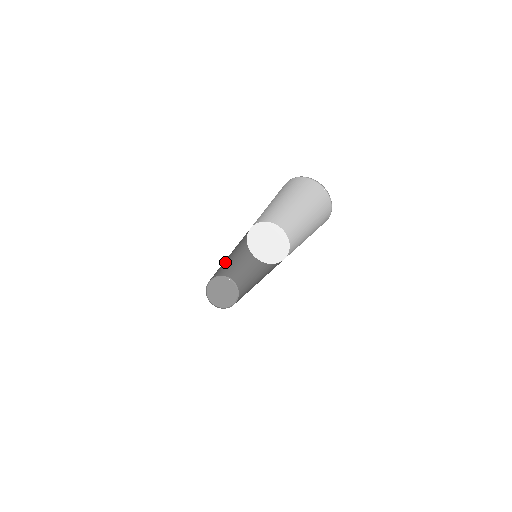
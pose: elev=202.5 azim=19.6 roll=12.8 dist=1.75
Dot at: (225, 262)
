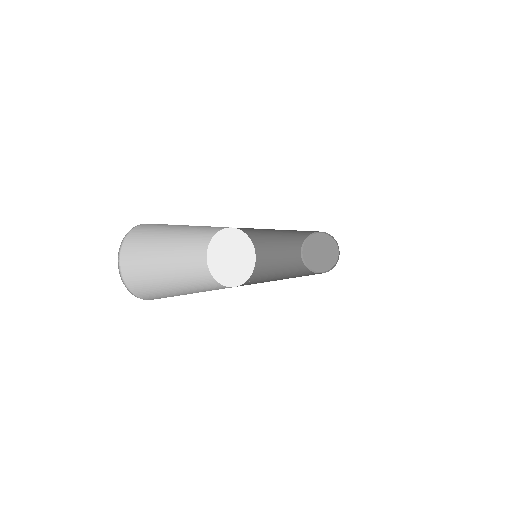
Dot at: (296, 230)
